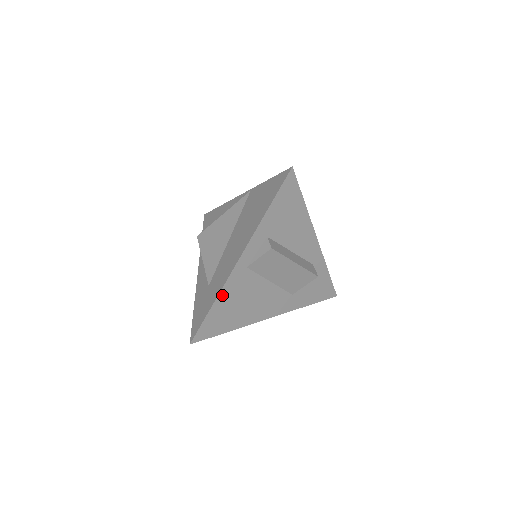
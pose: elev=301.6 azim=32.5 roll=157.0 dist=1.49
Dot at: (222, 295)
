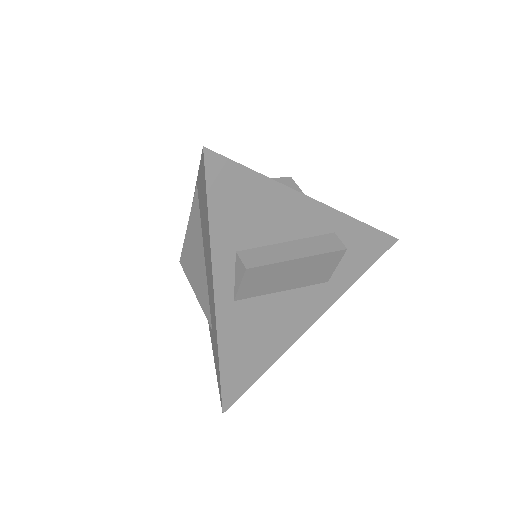
Dot at: (224, 348)
